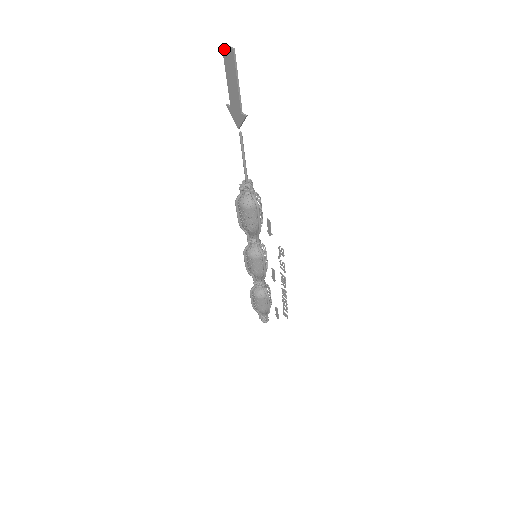
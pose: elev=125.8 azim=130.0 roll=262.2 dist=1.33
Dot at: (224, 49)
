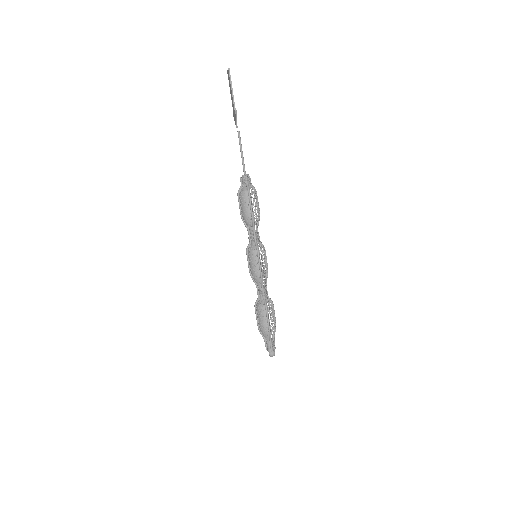
Dot at: (228, 73)
